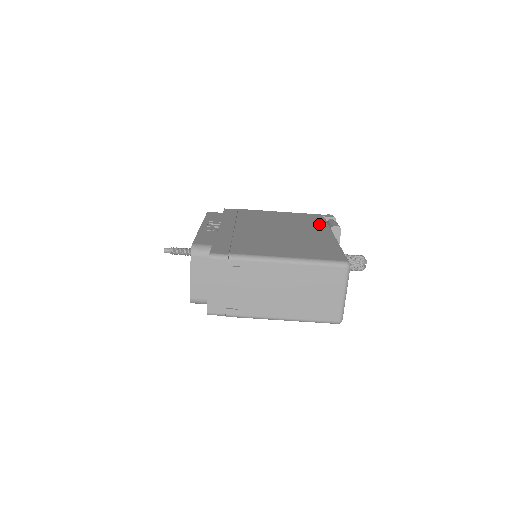
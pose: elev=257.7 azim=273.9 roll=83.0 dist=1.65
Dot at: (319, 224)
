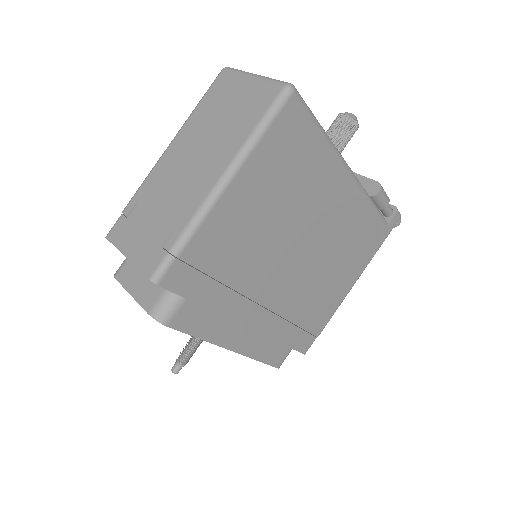
Dot at: occluded
